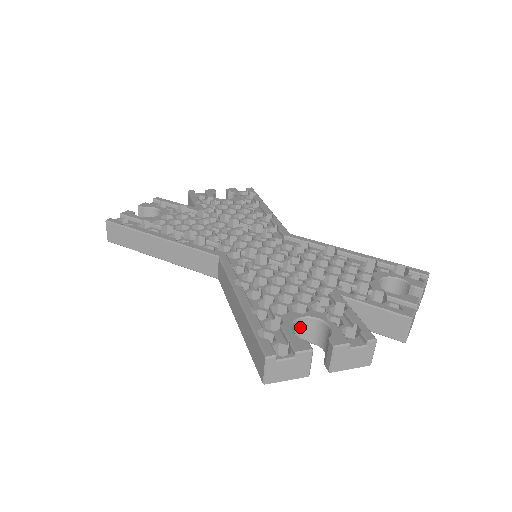
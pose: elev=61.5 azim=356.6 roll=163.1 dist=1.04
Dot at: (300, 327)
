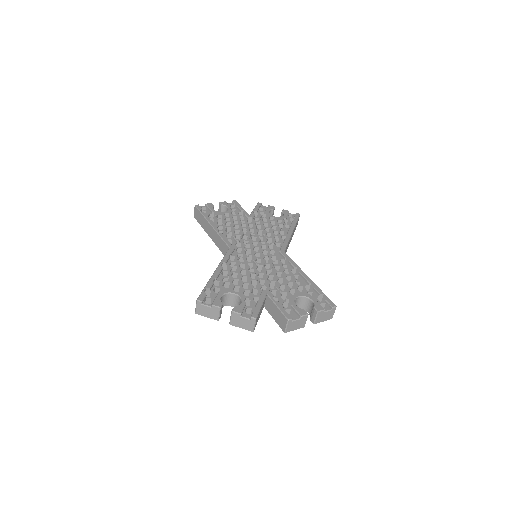
Dot at: (232, 298)
